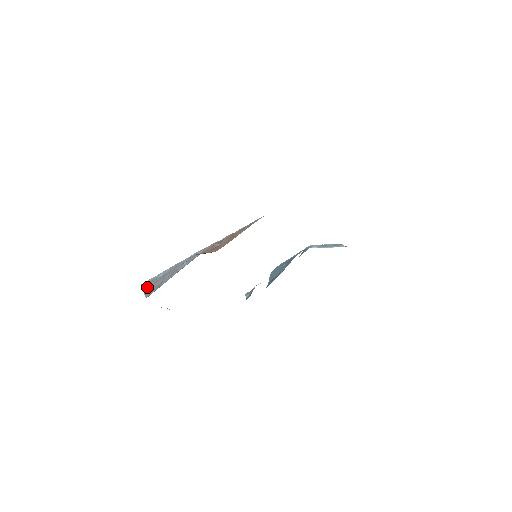
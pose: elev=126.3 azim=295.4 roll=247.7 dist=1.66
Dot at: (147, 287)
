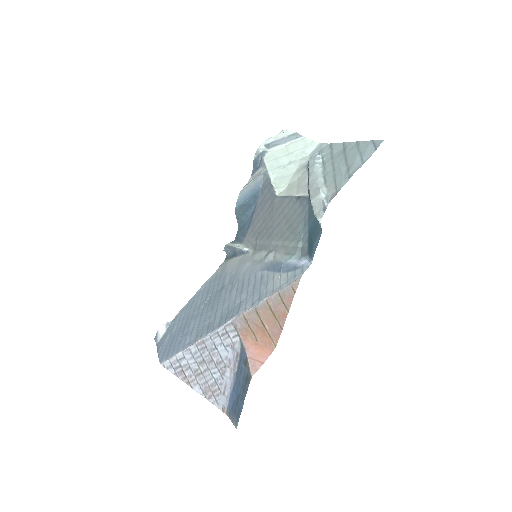
Dot at: (190, 381)
